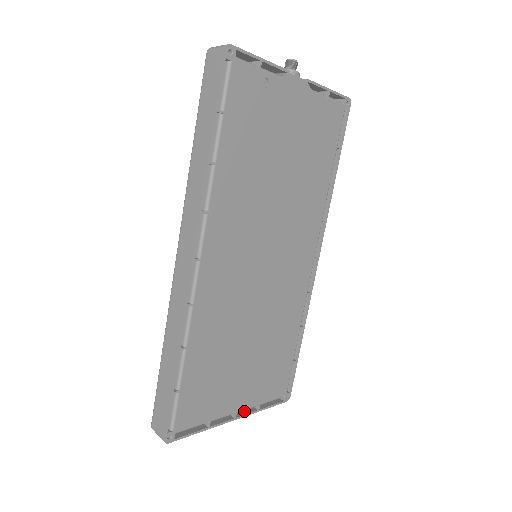
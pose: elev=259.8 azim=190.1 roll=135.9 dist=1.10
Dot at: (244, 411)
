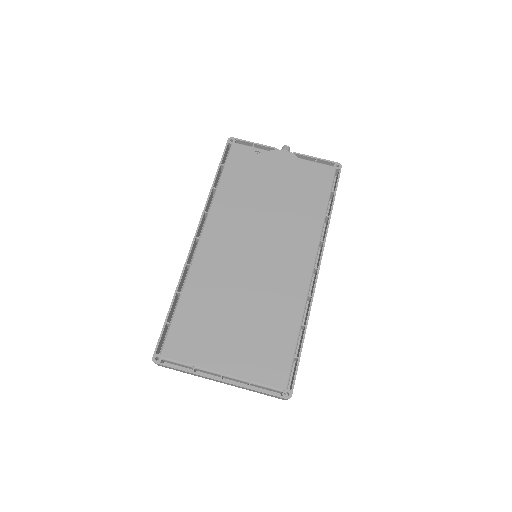
Dot at: (235, 383)
